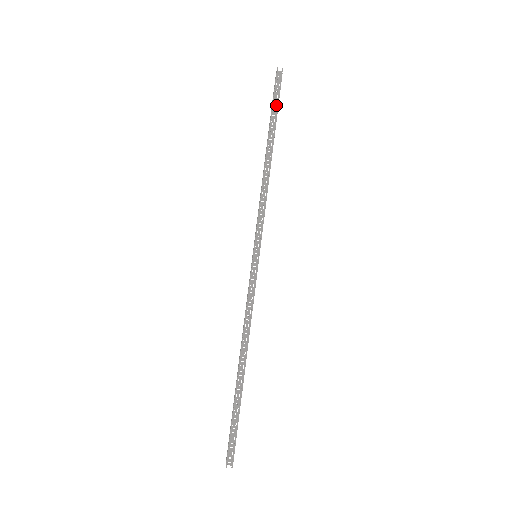
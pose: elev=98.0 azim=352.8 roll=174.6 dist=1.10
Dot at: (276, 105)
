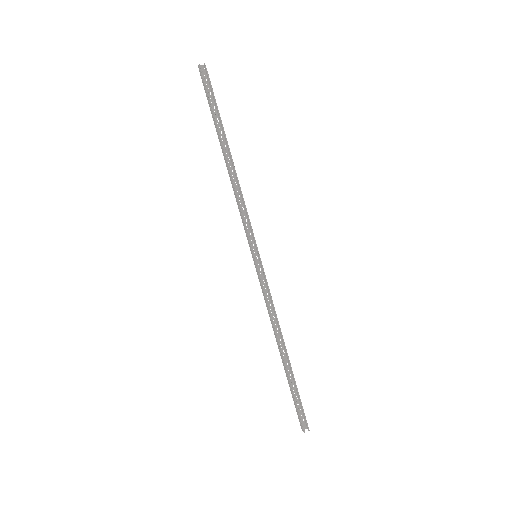
Dot at: (213, 103)
